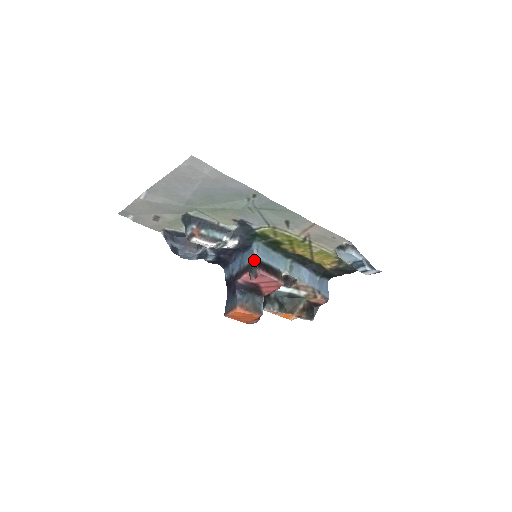
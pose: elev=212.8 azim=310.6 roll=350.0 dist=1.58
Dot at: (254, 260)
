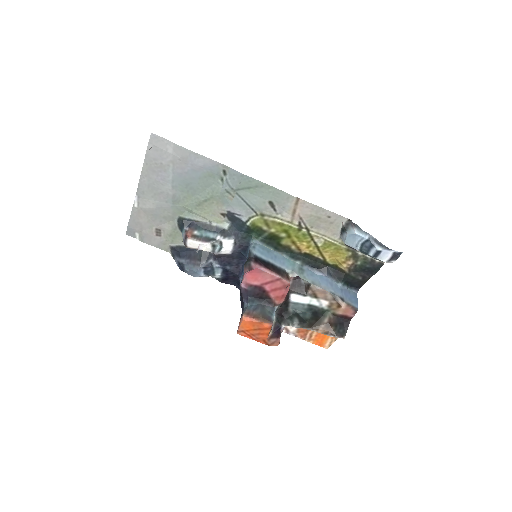
Dot at: (250, 256)
